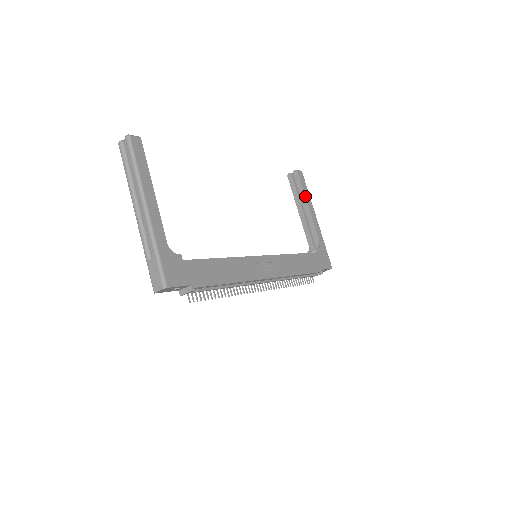
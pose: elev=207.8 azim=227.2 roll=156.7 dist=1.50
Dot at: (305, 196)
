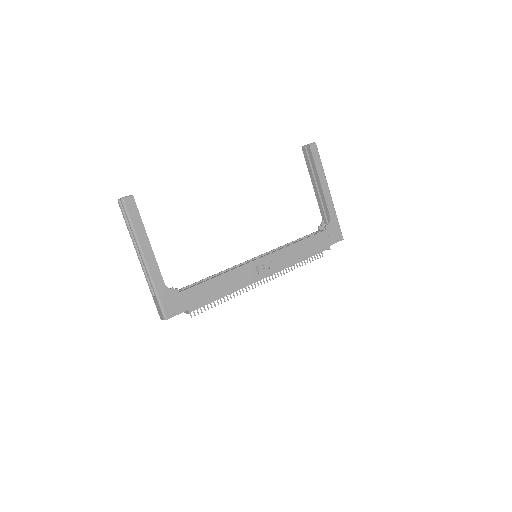
Dot at: (317, 172)
